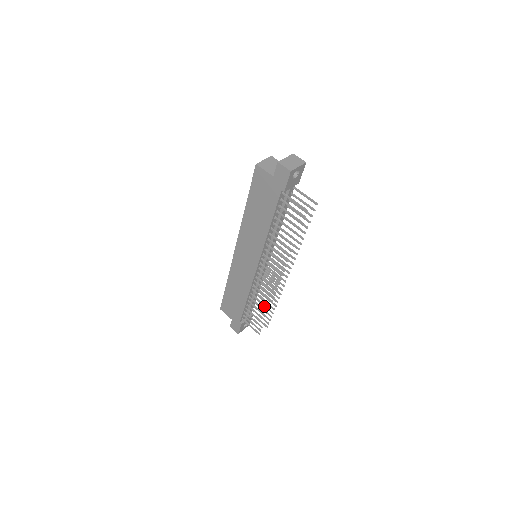
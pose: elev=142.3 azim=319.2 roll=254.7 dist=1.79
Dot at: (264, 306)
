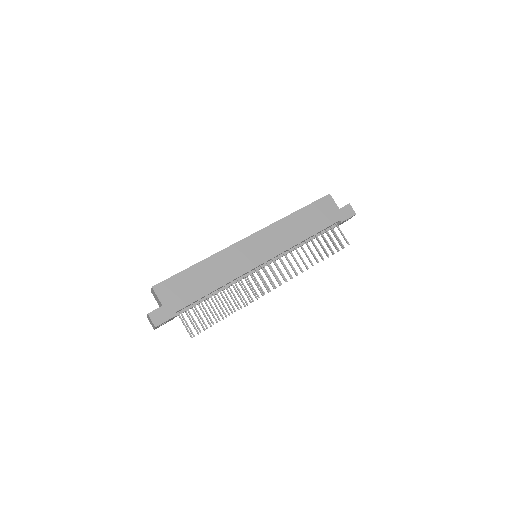
Dot at: occluded
